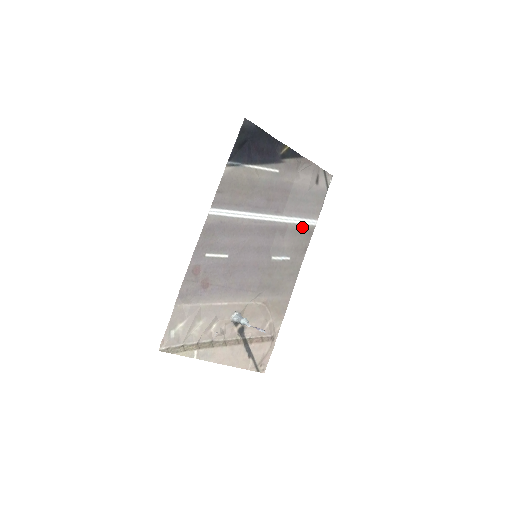
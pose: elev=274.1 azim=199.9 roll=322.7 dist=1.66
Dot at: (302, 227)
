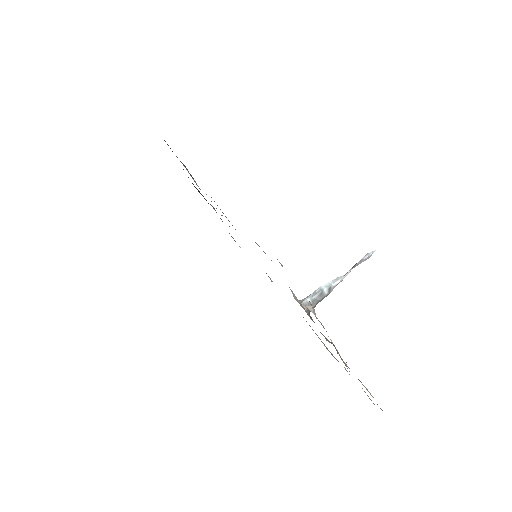
Dot at: occluded
